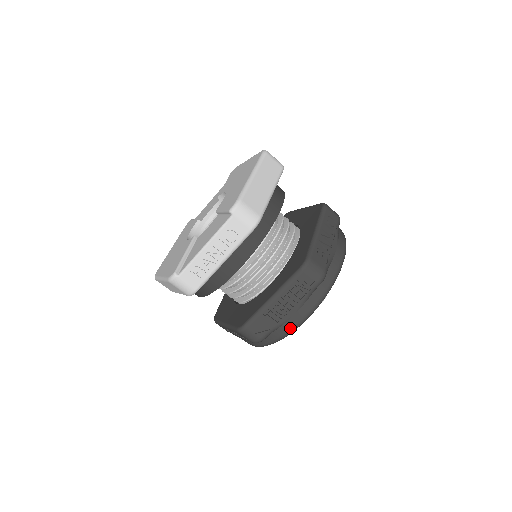
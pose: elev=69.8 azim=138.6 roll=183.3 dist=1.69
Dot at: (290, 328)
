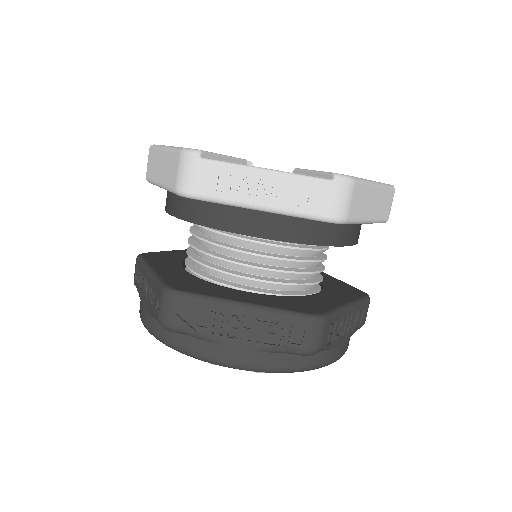
Dot at: (214, 355)
